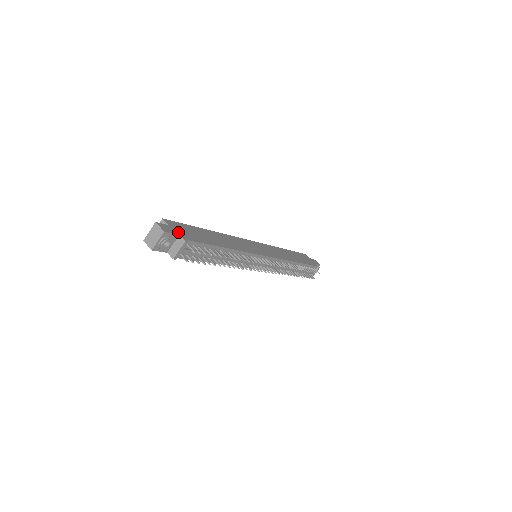
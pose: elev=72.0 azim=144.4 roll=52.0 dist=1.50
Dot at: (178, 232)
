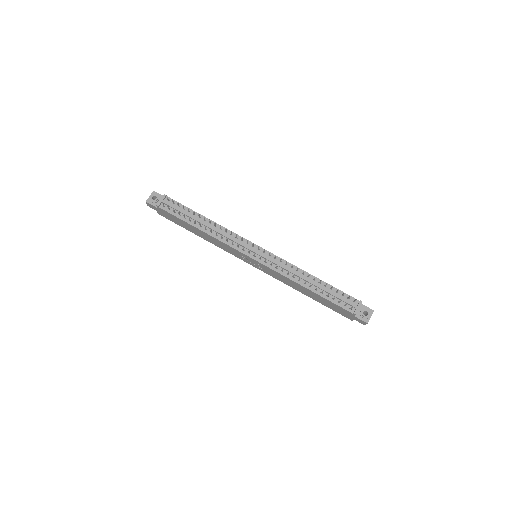
Dot at: occluded
